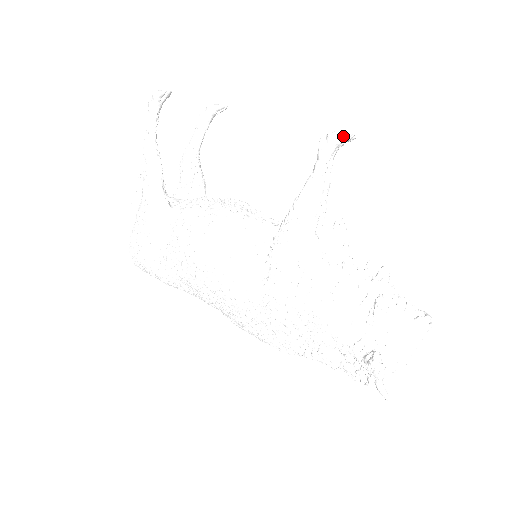
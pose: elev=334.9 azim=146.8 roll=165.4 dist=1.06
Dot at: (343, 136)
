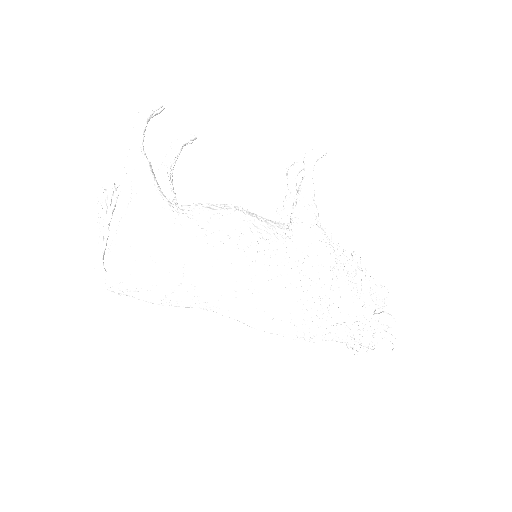
Dot at: (324, 151)
